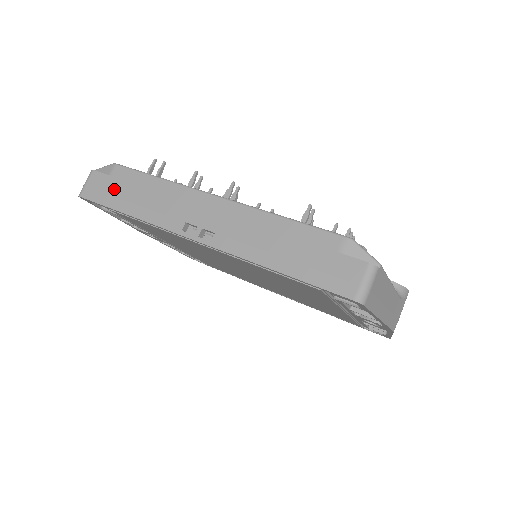
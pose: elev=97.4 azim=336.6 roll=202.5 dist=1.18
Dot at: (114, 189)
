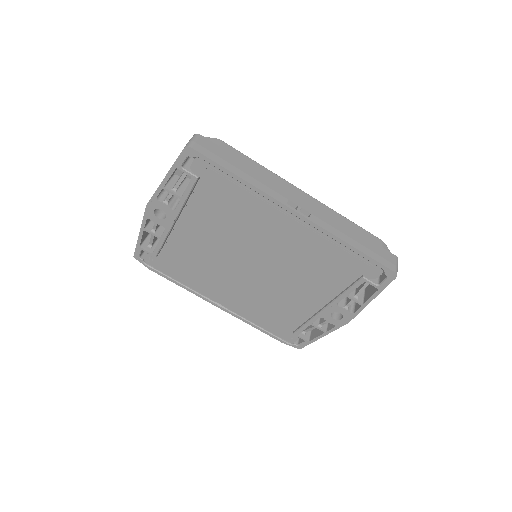
Dot at: (224, 156)
